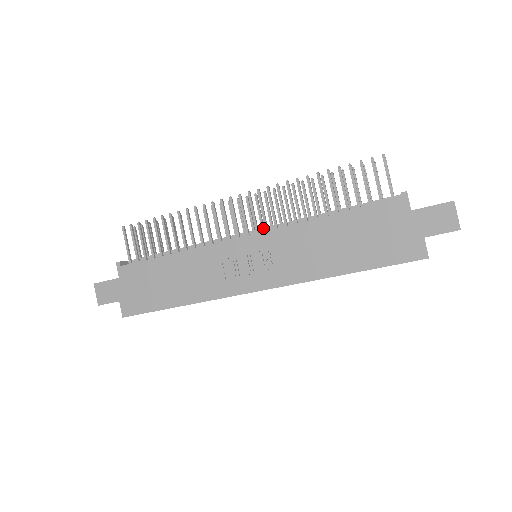
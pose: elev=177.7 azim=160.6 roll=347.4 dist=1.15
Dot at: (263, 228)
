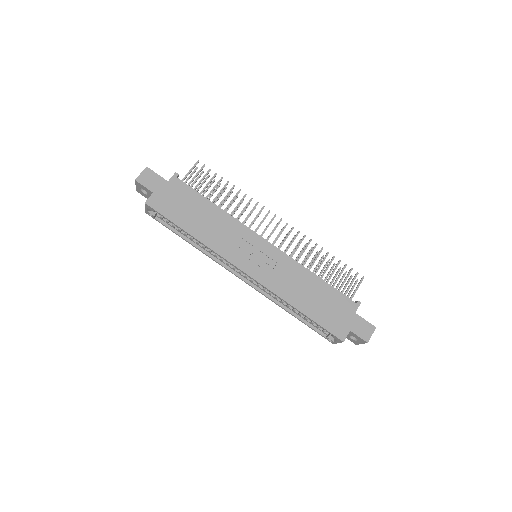
Dot at: occluded
